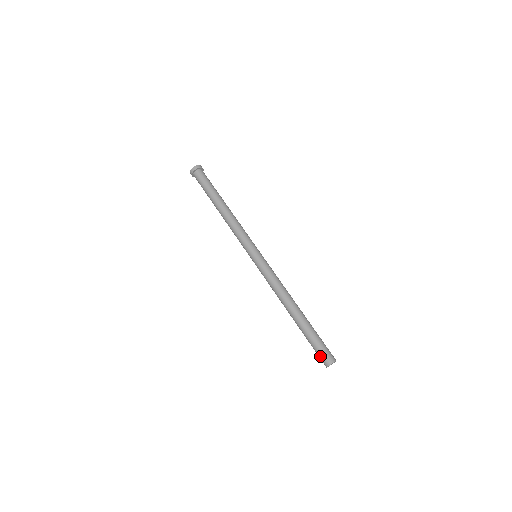
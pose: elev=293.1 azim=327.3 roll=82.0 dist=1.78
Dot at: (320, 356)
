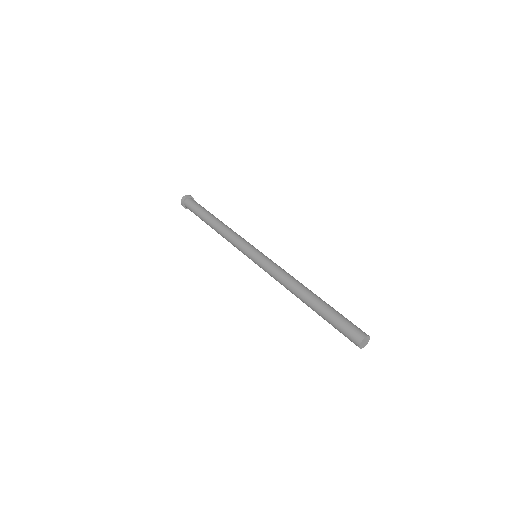
Dot at: (347, 335)
